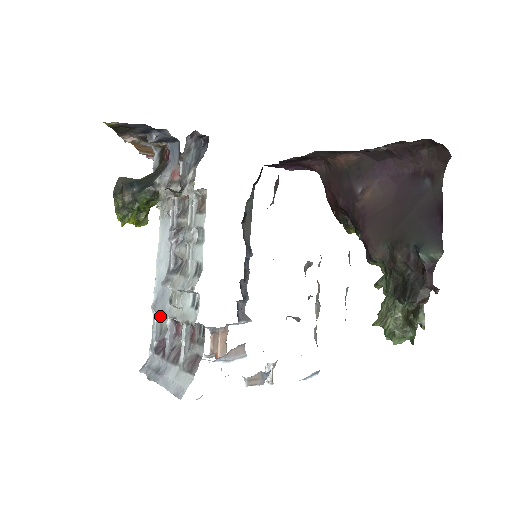
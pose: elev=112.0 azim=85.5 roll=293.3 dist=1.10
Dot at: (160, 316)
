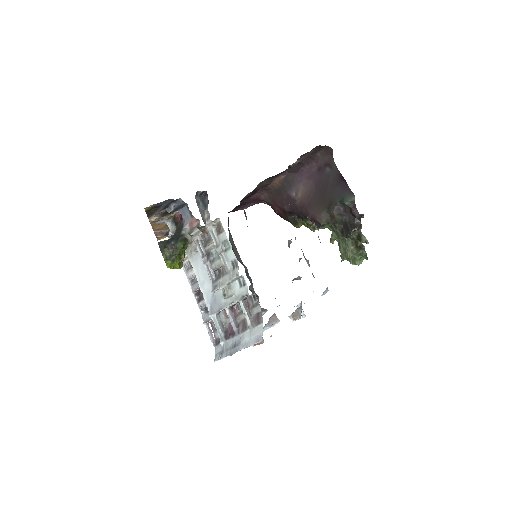
Dot at: (218, 317)
